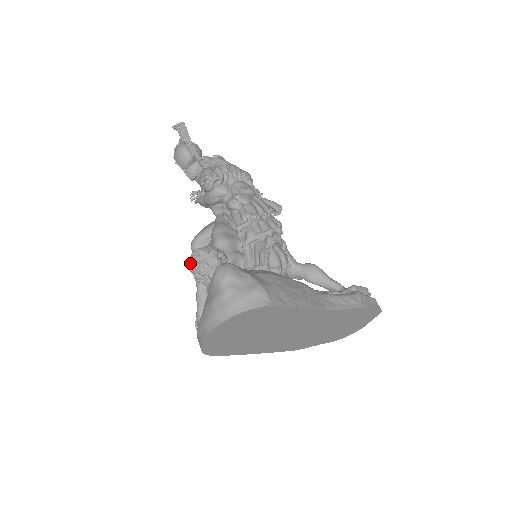
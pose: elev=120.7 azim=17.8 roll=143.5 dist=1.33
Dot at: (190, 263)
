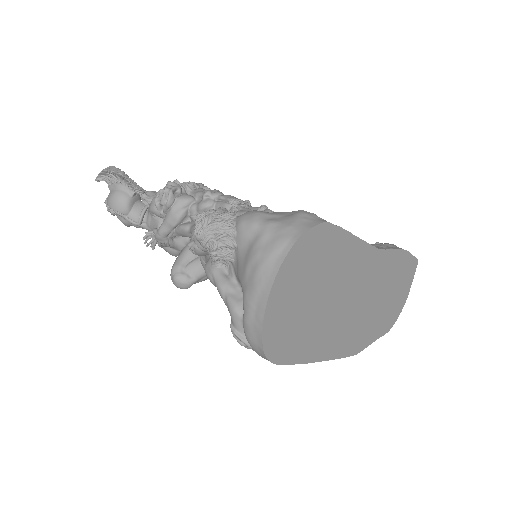
Dot at: (199, 230)
